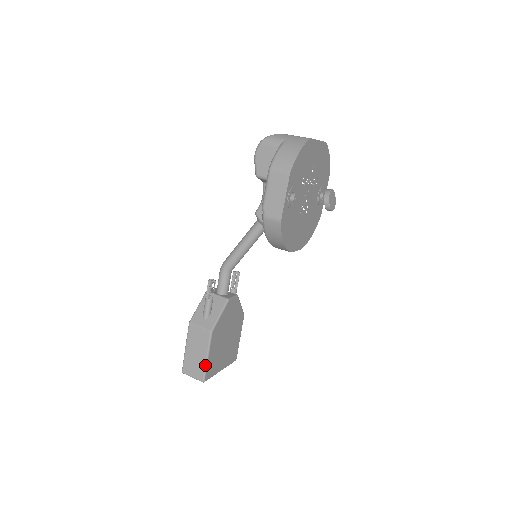
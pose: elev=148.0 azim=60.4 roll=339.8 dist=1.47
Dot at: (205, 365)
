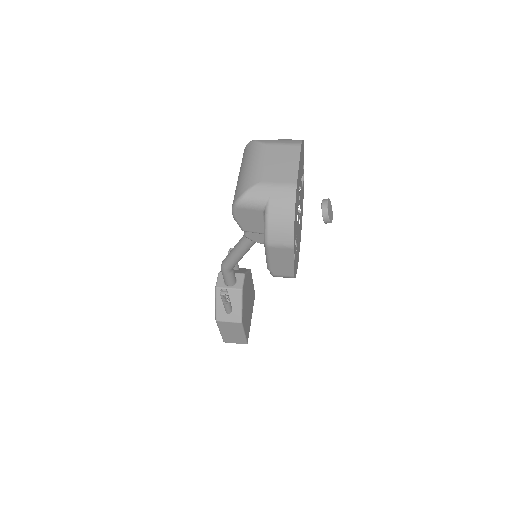
Dot at: (244, 338)
